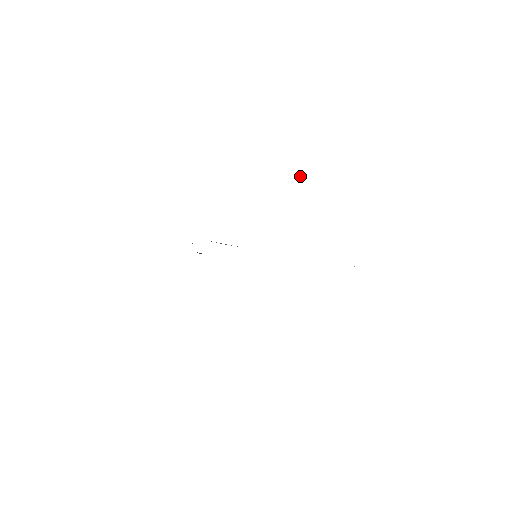
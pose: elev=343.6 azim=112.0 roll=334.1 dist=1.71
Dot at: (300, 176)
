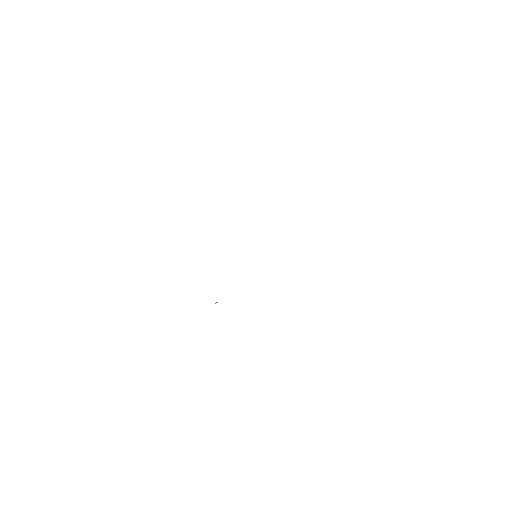
Dot at: occluded
